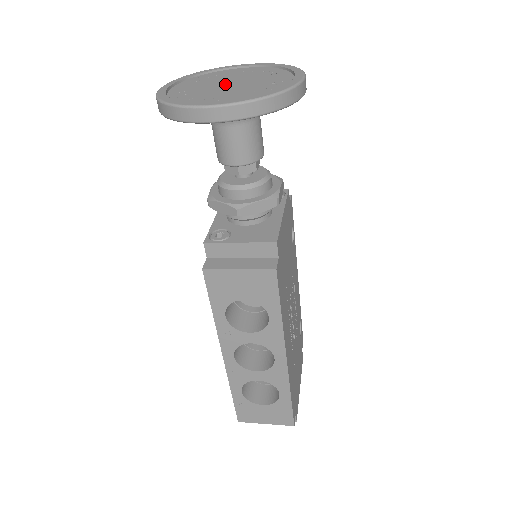
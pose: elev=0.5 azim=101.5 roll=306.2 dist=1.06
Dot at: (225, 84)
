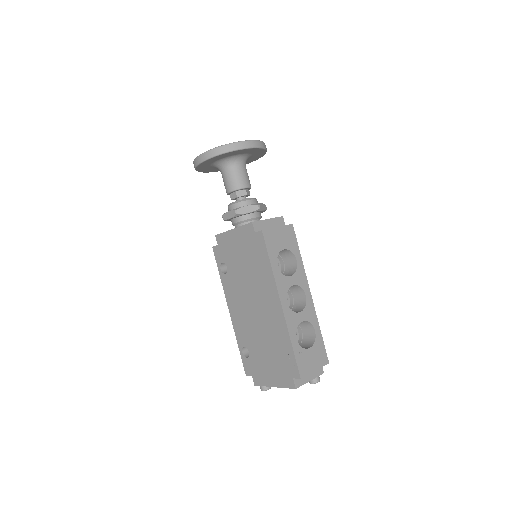
Dot at: occluded
